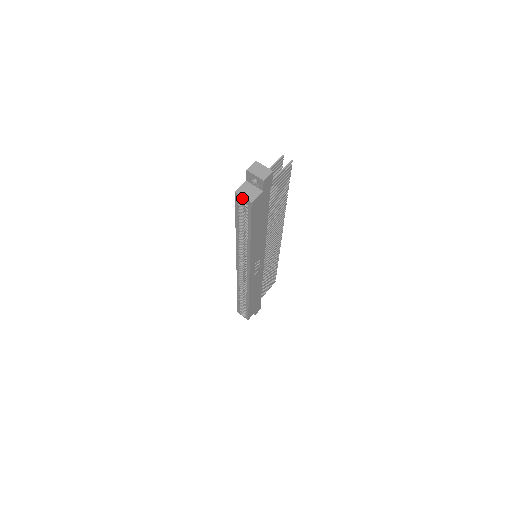
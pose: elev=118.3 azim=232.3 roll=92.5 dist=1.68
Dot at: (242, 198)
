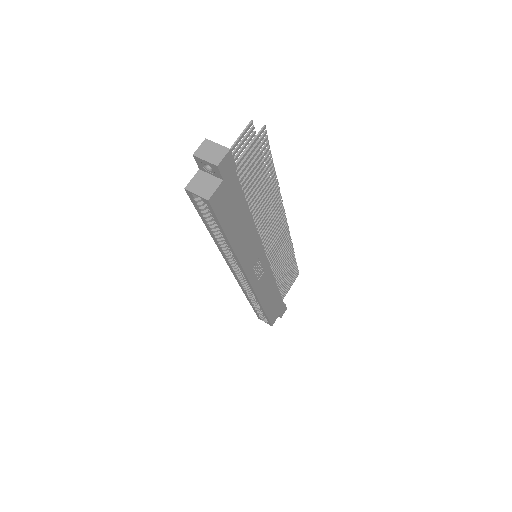
Dot at: occluded
